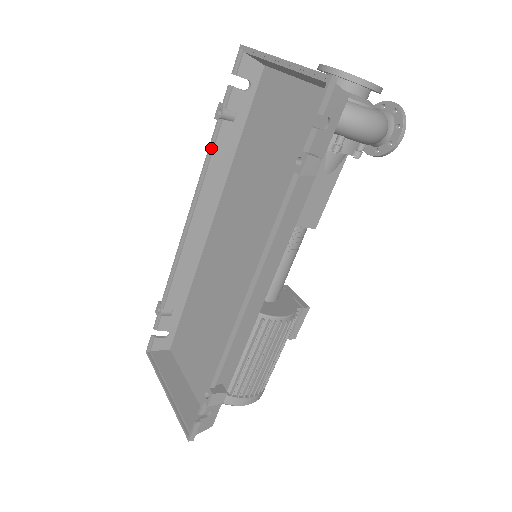
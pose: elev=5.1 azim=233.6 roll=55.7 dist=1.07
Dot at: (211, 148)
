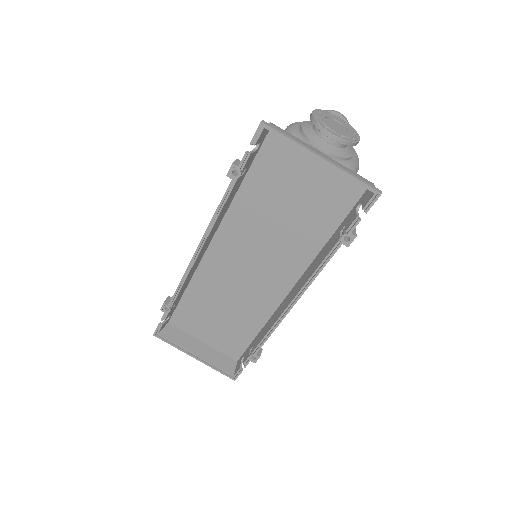
Dot at: (224, 199)
